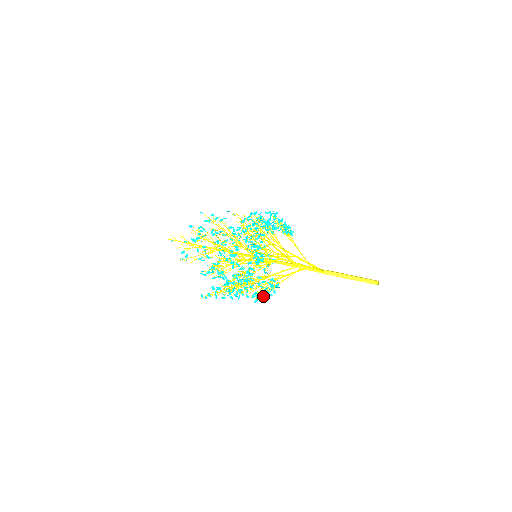
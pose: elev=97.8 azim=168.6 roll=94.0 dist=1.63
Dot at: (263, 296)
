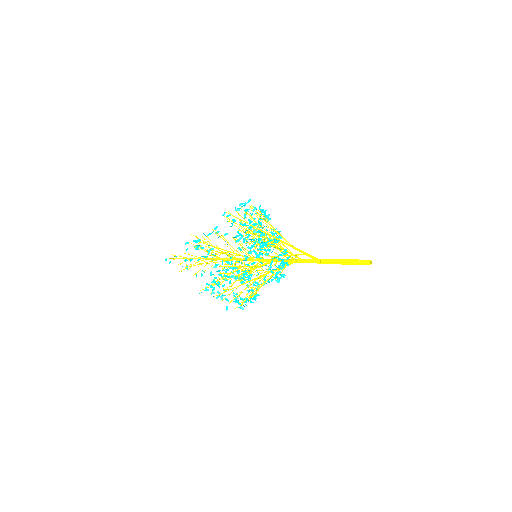
Dot at: (279, 267)
